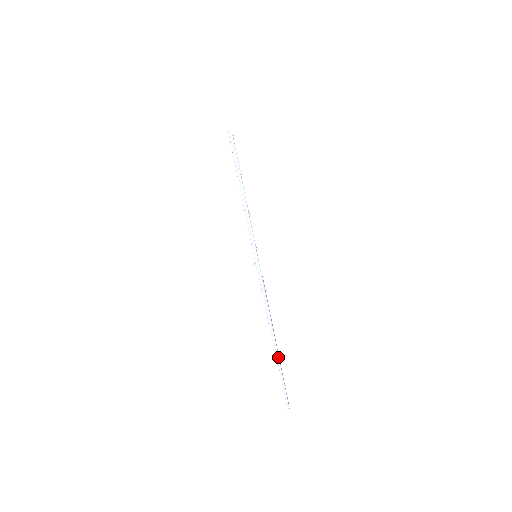
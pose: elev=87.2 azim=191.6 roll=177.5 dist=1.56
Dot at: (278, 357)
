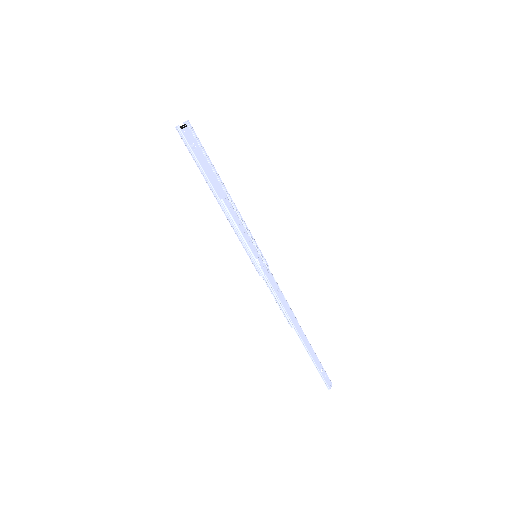
Dot at: (306, 348)
